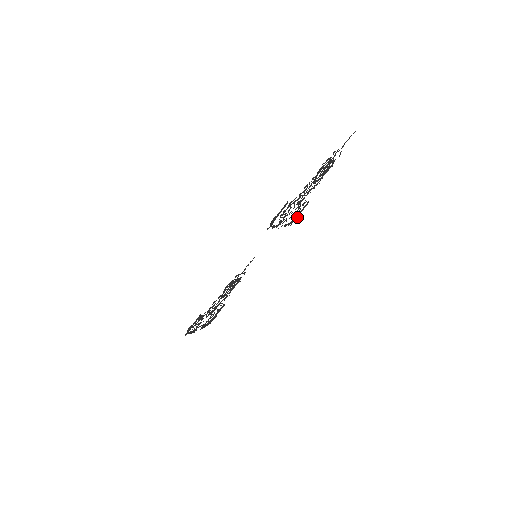
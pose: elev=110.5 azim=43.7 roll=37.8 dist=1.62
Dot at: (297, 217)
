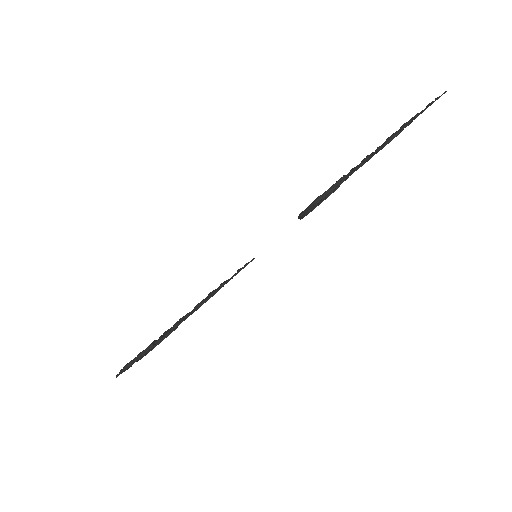
Dot at: (315, 206)
